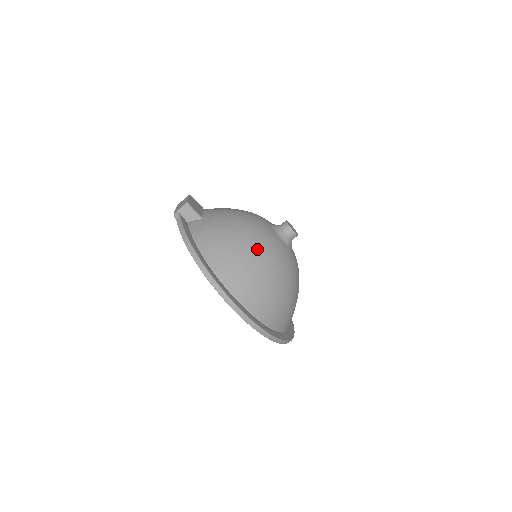
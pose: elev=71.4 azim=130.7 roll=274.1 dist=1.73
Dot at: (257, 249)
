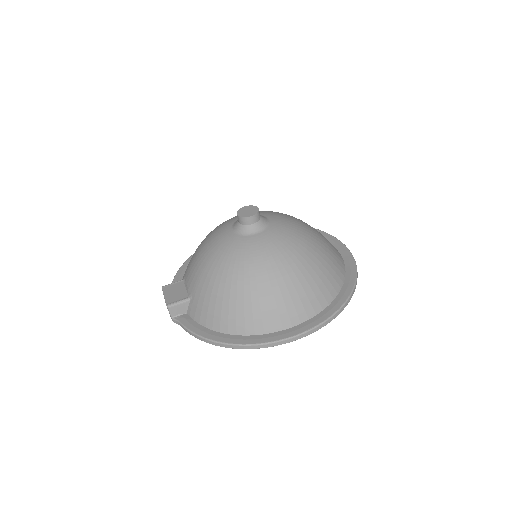
Dot at: (247, 277)
